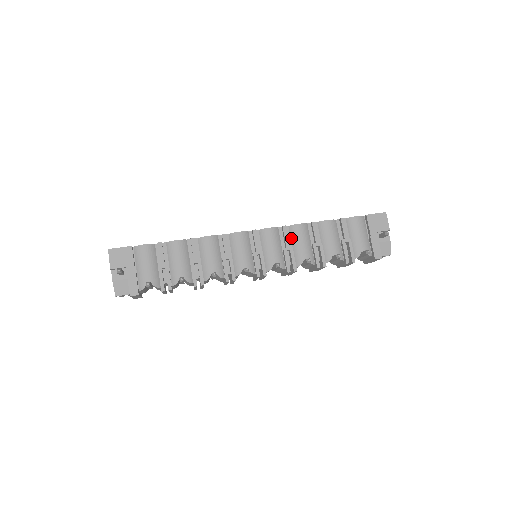
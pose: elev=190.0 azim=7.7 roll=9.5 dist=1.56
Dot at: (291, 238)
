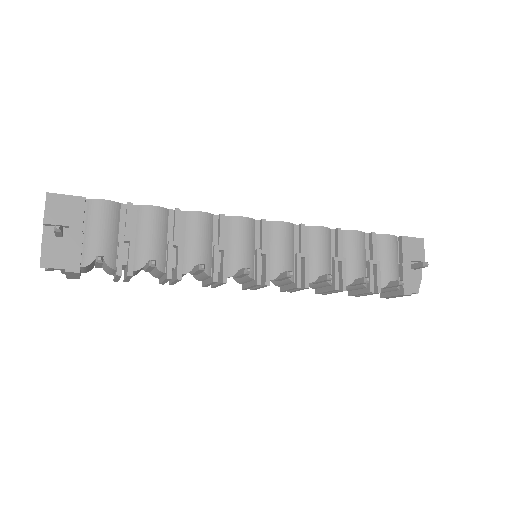
Dot at: (308, 242)
